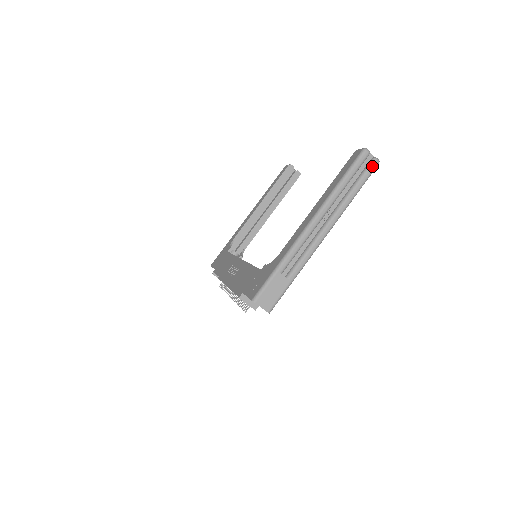
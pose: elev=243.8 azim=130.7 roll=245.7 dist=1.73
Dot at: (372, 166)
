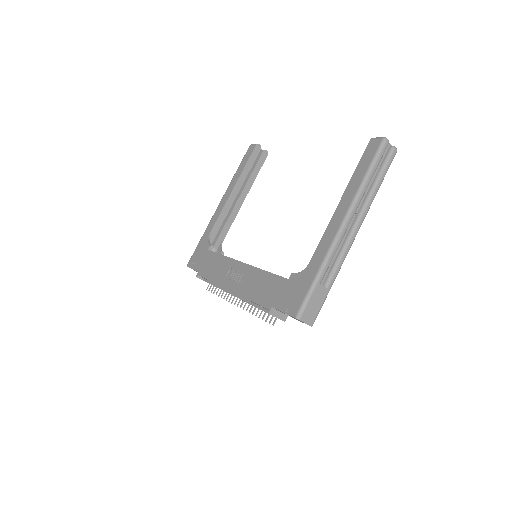
Dot at: (392, 156)
